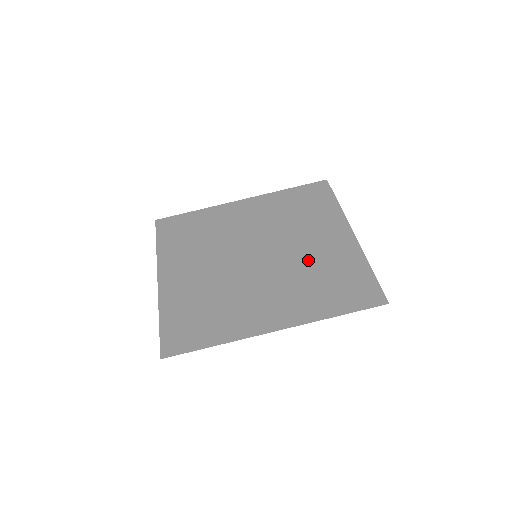
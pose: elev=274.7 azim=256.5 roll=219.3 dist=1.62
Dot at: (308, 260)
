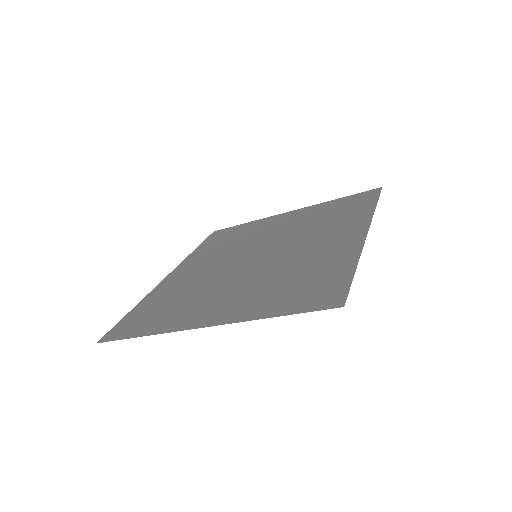
Dot at: (296, 227)
